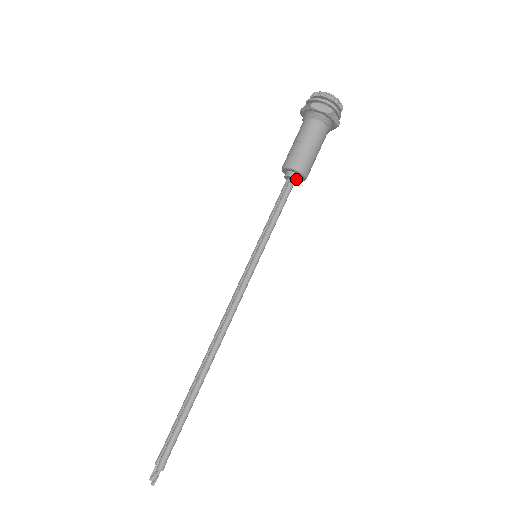
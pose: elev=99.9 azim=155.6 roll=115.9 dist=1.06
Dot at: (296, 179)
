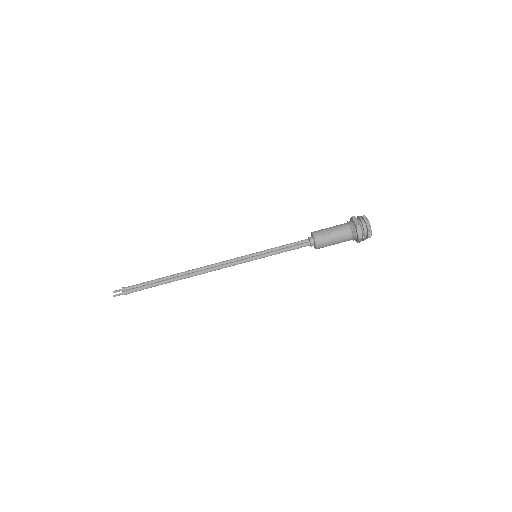
Dot at: (311, 245)
